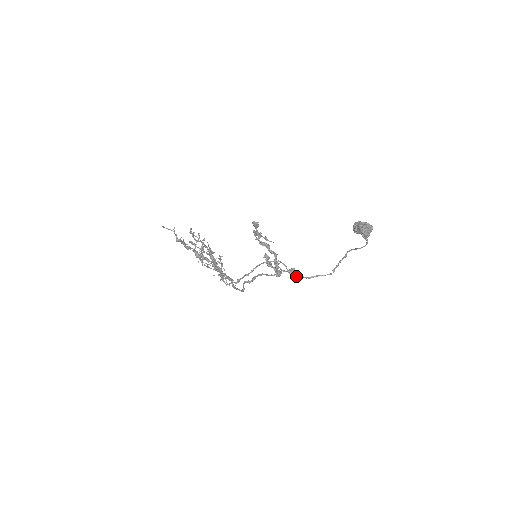
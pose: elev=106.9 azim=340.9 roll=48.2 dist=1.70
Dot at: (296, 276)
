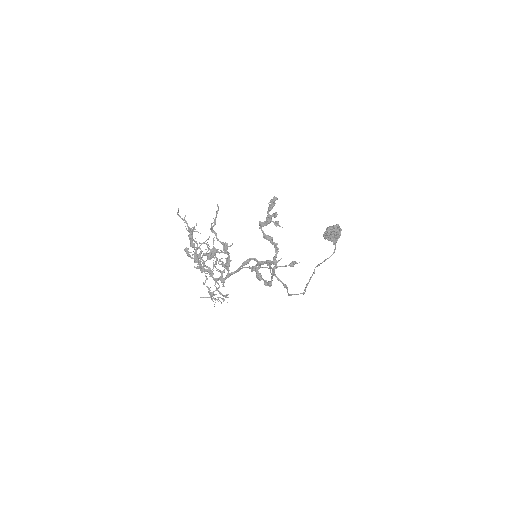
Dot at: (285, 285)
